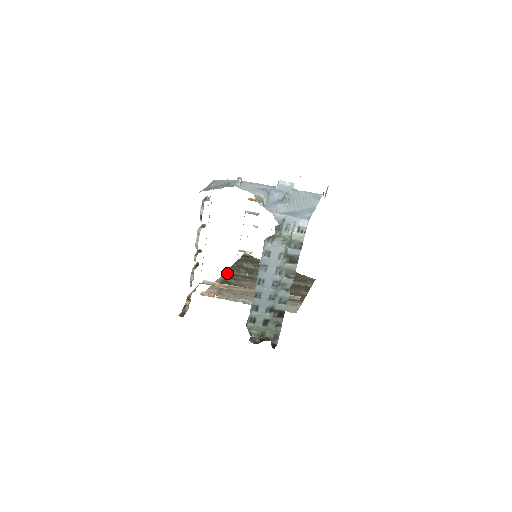
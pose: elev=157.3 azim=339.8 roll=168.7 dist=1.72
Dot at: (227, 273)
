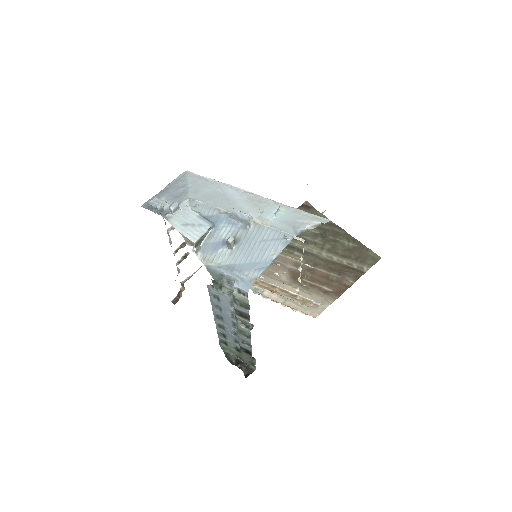
Dot at: occluded
